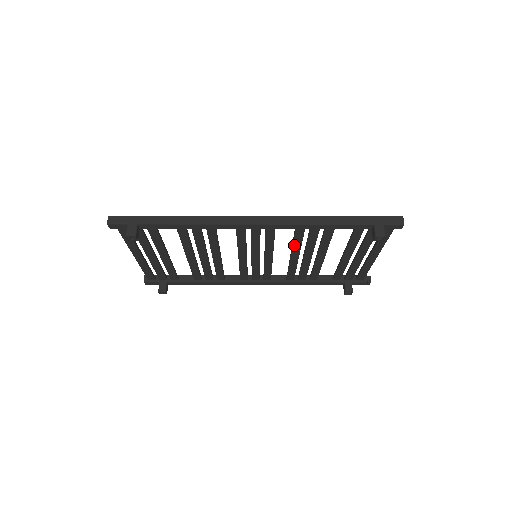
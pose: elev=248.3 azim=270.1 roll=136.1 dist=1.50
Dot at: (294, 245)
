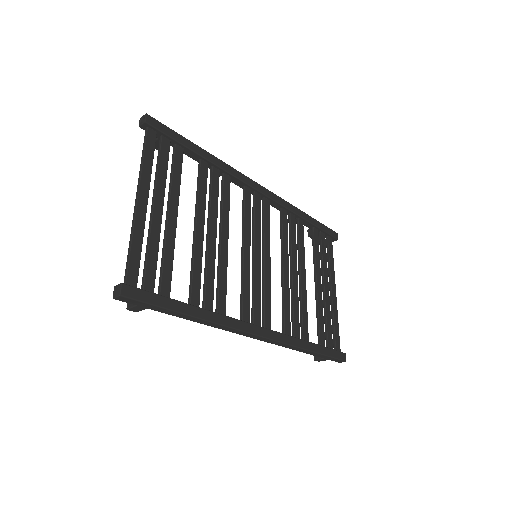
Dot at: (283, 295)
